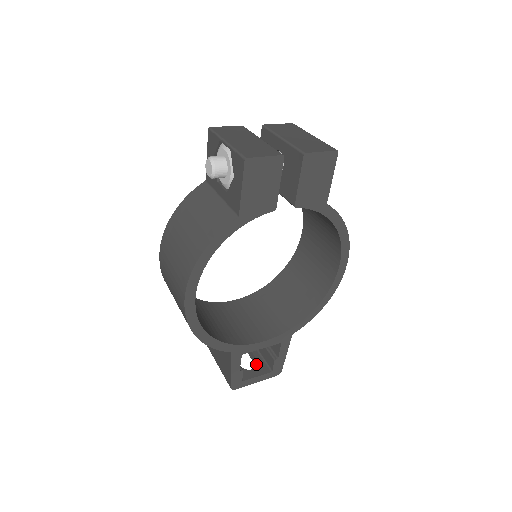
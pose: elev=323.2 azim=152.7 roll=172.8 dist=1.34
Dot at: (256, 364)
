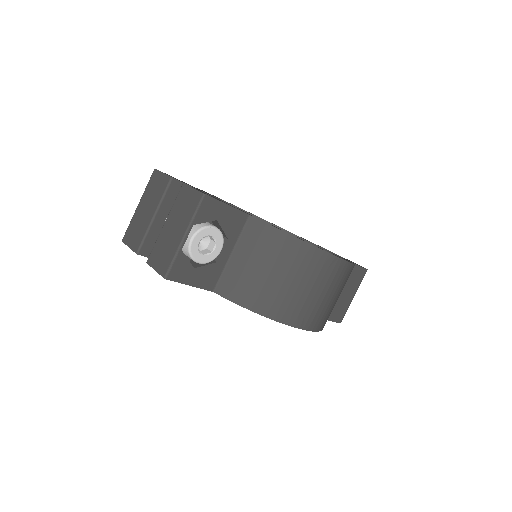
Dot at: occluded
